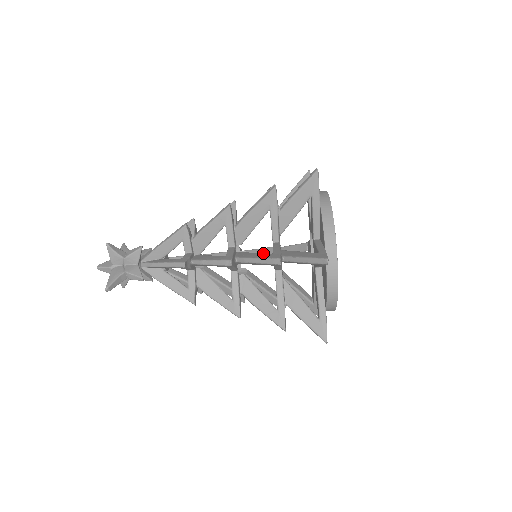
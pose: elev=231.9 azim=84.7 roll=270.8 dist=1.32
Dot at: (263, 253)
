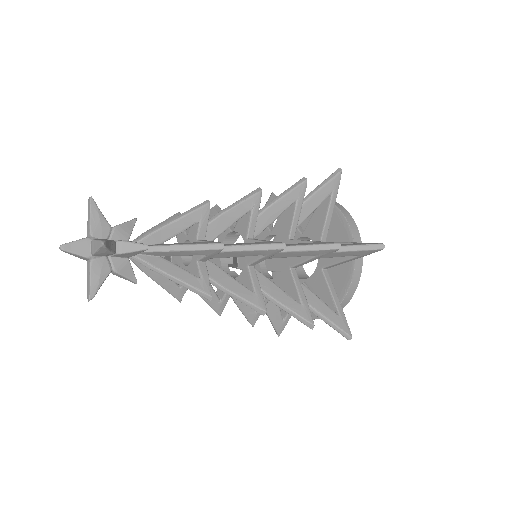
Dot at: (290, 296)
